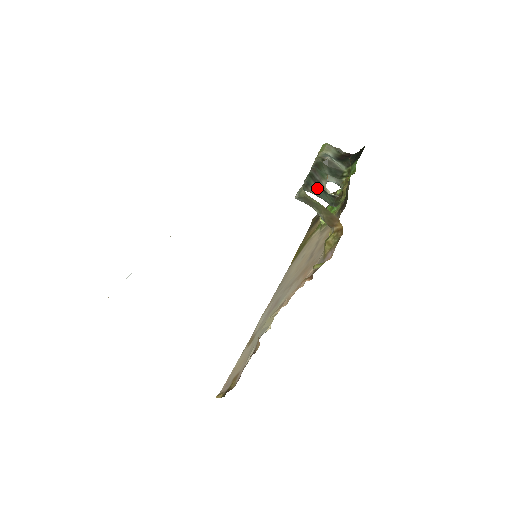
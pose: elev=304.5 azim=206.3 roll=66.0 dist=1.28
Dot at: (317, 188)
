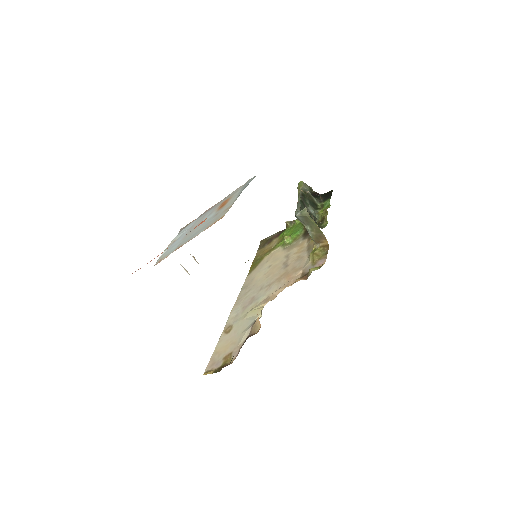
Dot at: occluded
